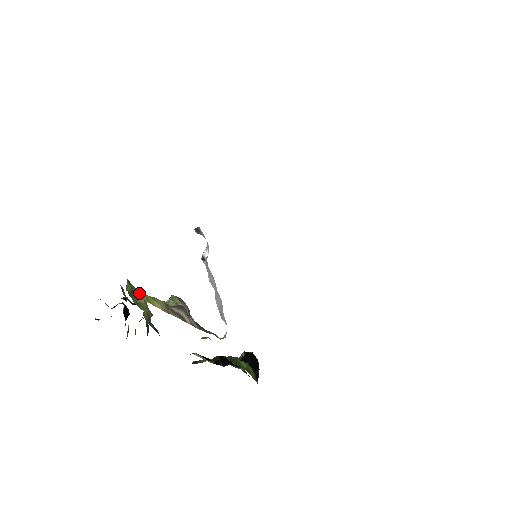
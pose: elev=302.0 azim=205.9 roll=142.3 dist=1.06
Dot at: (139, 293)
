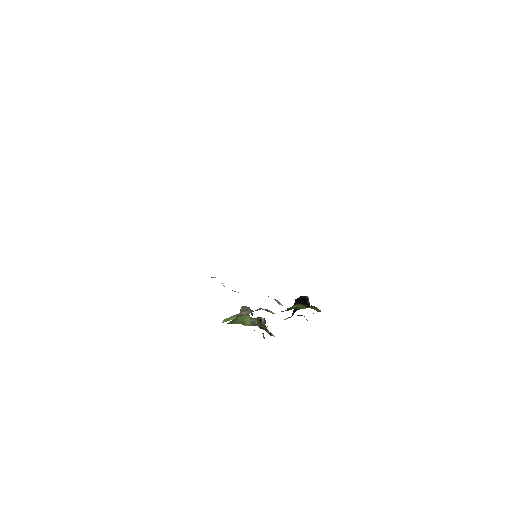
Dot at: (223, 321)
